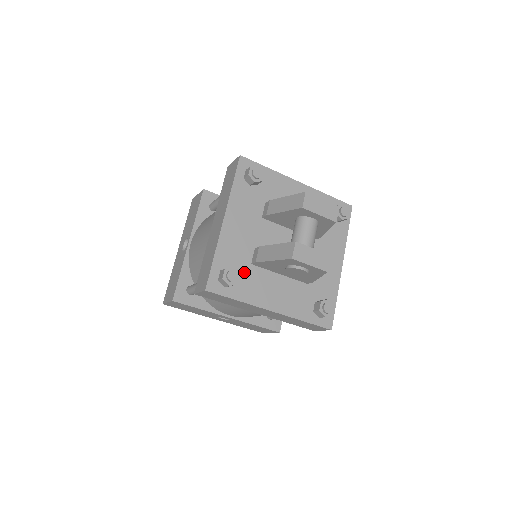
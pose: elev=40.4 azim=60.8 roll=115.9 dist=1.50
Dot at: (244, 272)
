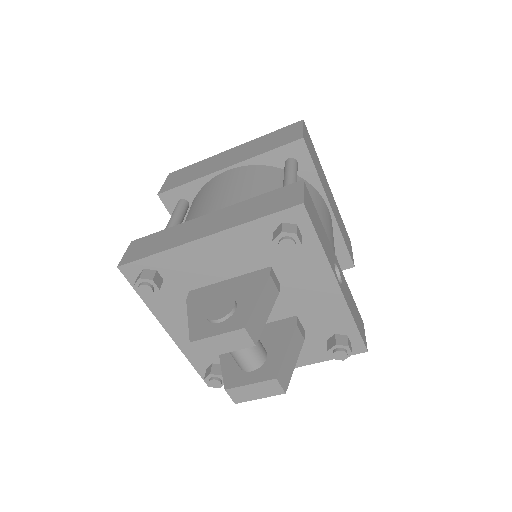
Dot at: occluded
